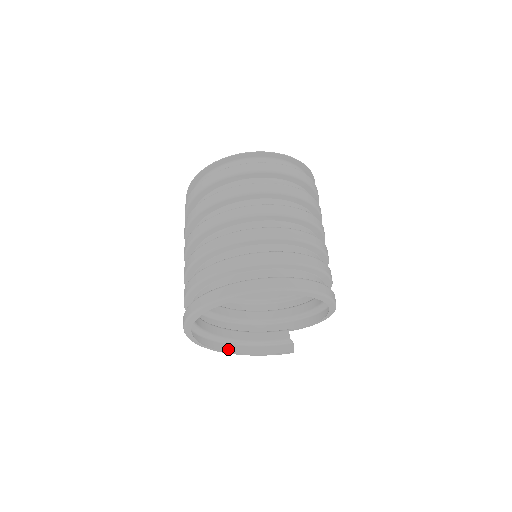
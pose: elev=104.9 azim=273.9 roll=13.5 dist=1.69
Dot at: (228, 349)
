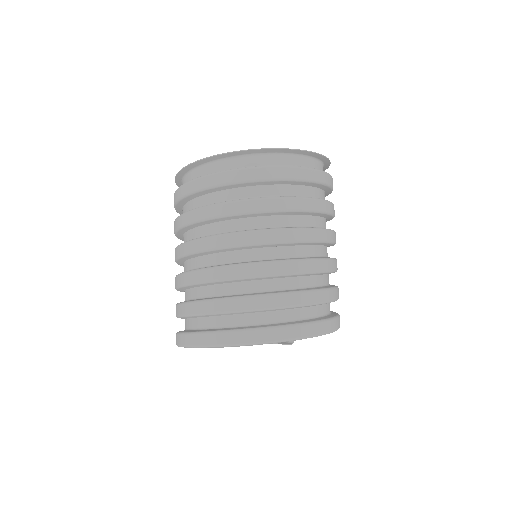
Dot at: occluded
